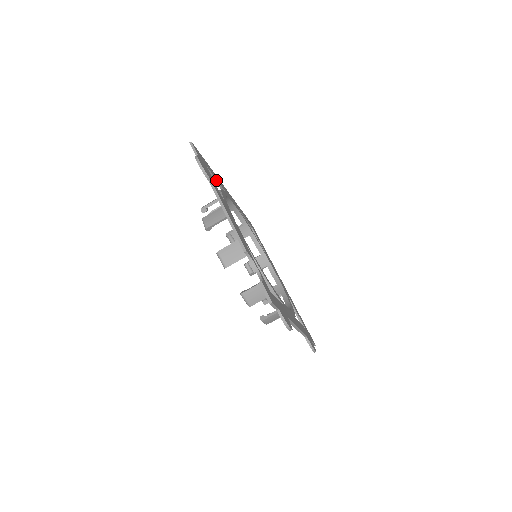
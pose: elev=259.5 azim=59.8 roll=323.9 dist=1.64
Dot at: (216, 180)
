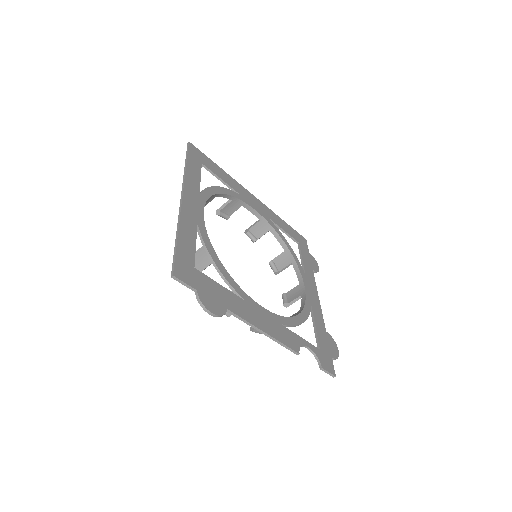
Dot at: (195, 243)
